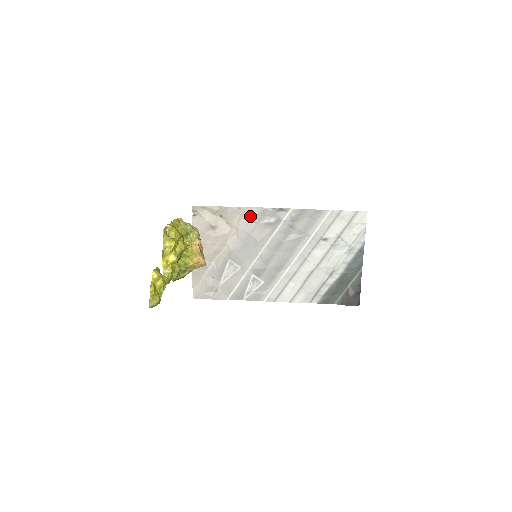
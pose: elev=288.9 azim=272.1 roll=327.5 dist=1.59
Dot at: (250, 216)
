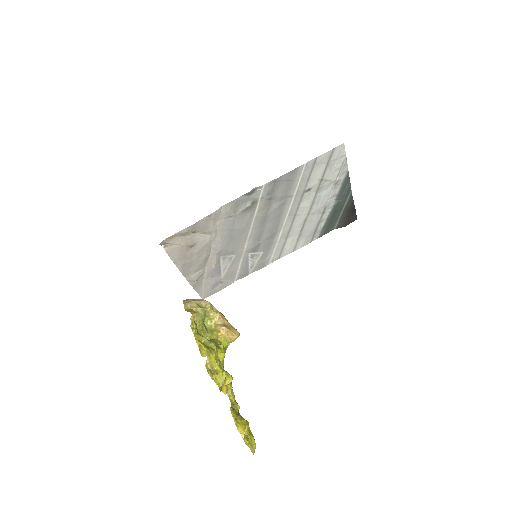
Dot at: (224, 214)
